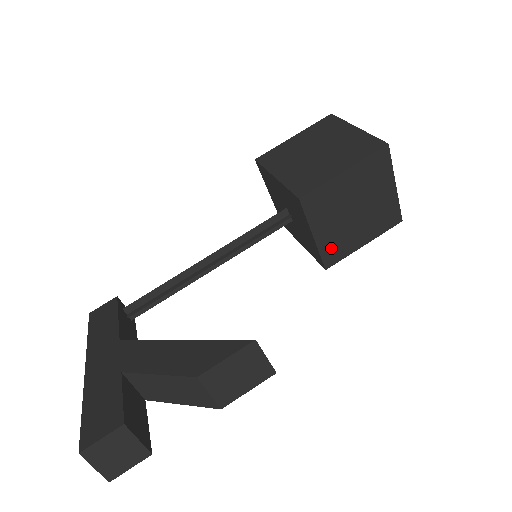
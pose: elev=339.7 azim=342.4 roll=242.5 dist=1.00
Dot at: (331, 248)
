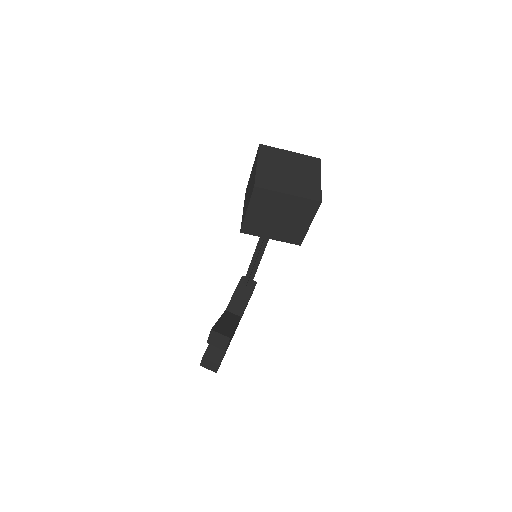
Dot at: (289, 237)
